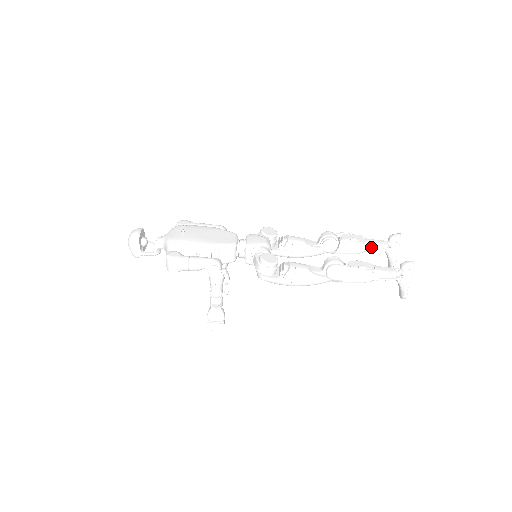
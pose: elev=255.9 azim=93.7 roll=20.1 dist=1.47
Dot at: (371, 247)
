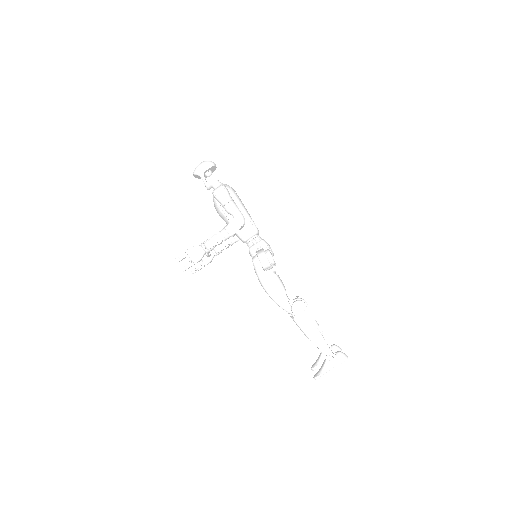
Dot at: occluded
